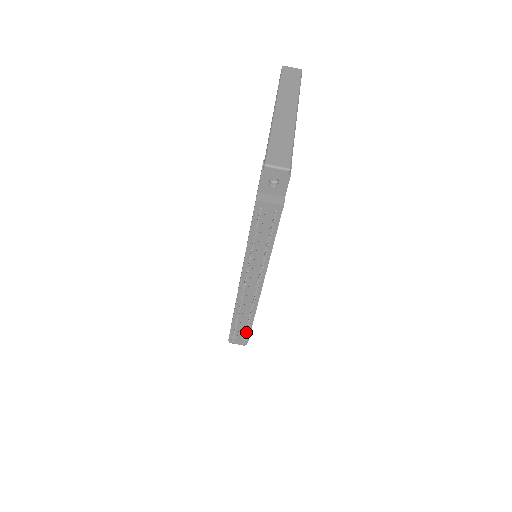
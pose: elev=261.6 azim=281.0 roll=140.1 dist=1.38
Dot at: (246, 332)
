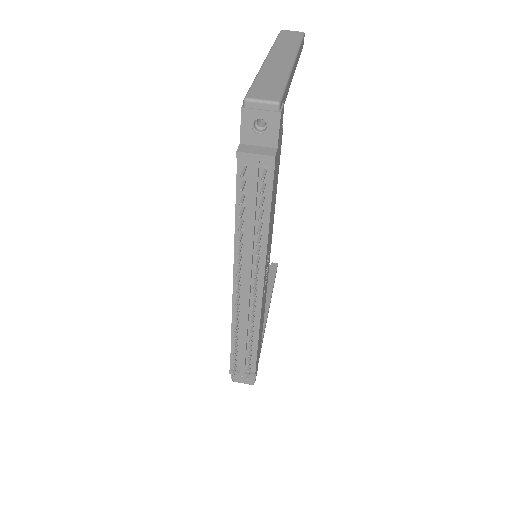
Dot at: (249, 361)
